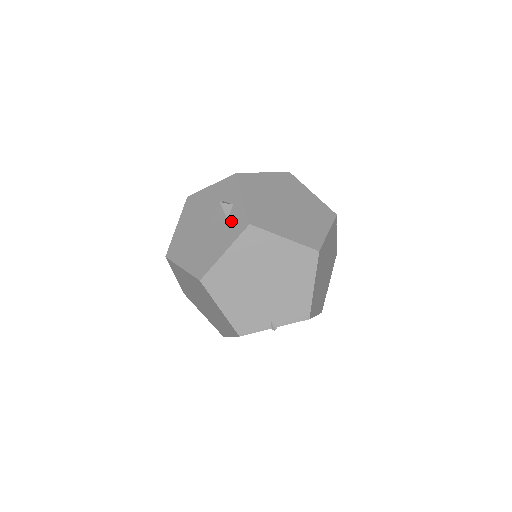
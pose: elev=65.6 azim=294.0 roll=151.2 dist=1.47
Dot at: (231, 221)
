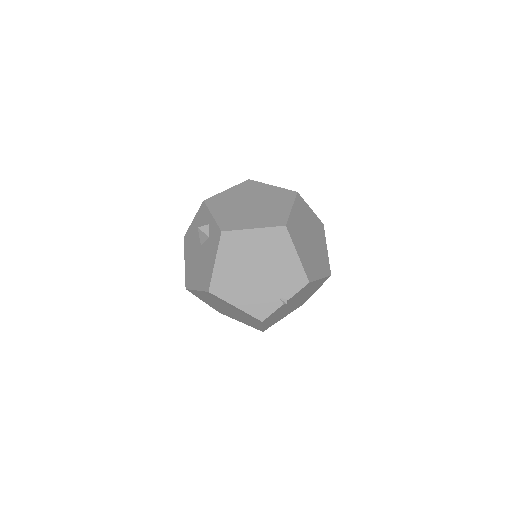
Dot at: (211, 237)
